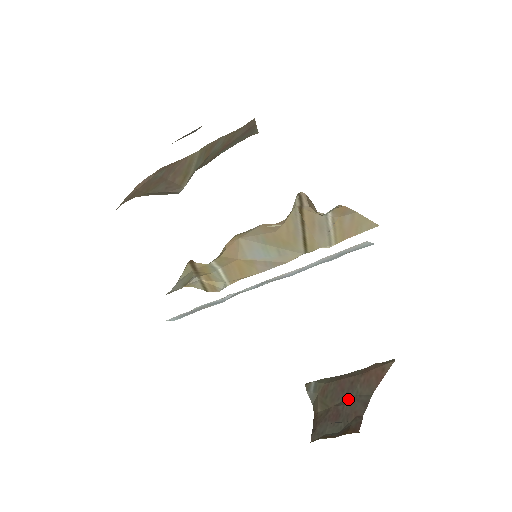
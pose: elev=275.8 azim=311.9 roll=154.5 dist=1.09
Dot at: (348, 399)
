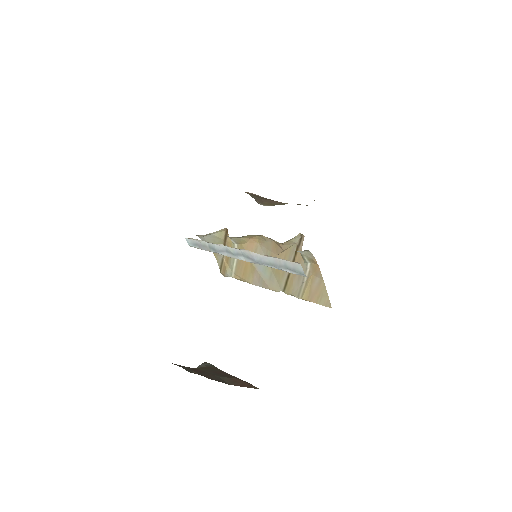
Dot at: (214, 374)
